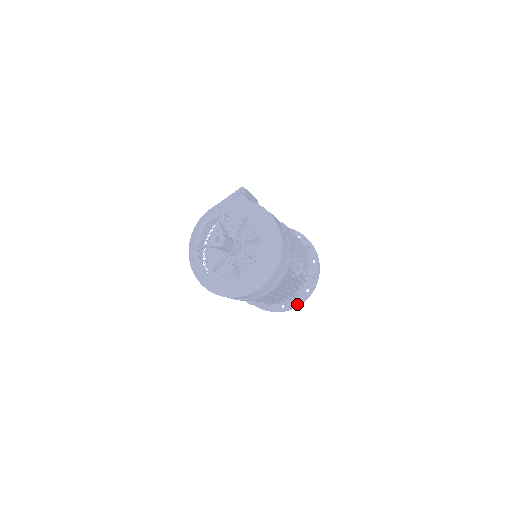
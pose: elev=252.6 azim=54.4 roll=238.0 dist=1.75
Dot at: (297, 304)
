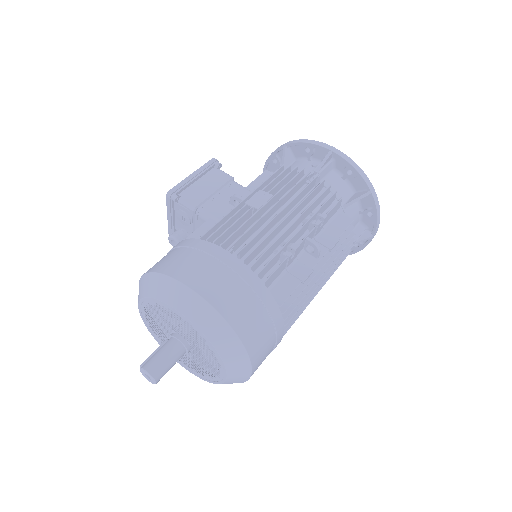
Dot at: (369, 238)
